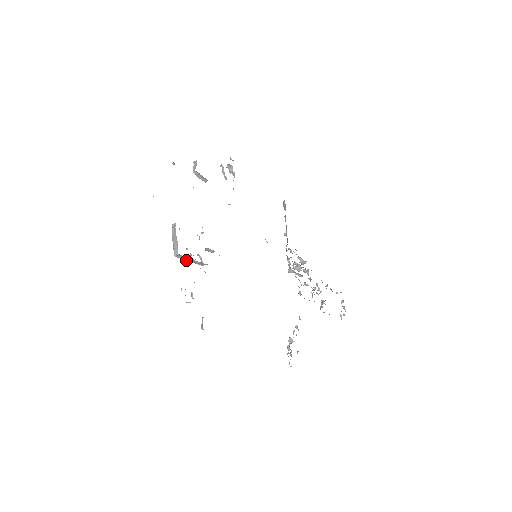
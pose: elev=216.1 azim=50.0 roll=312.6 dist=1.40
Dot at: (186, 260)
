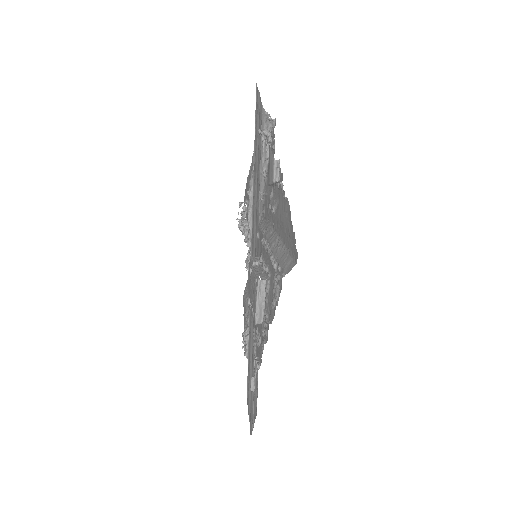
Dot at: occluded
